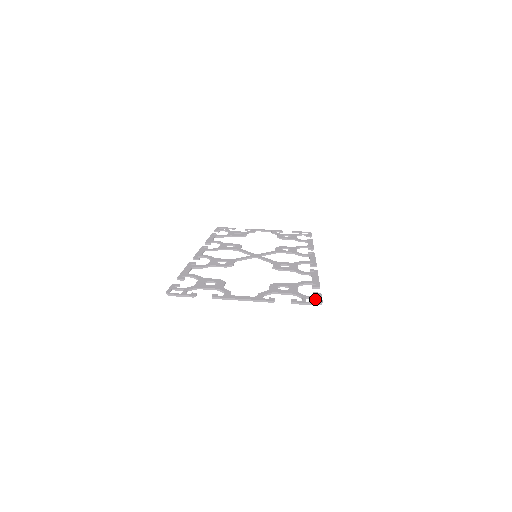
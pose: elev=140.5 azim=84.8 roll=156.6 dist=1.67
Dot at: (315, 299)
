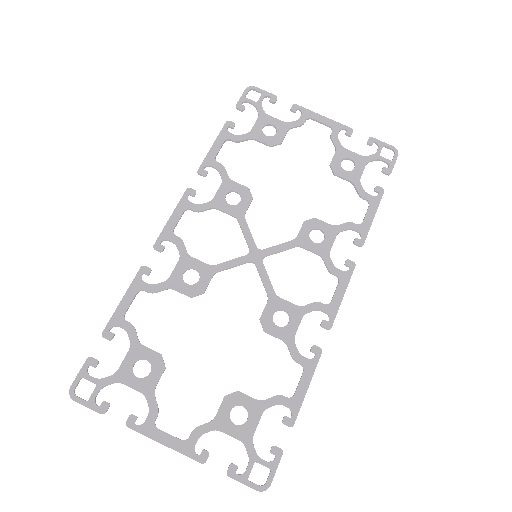
Dot at: occluded
